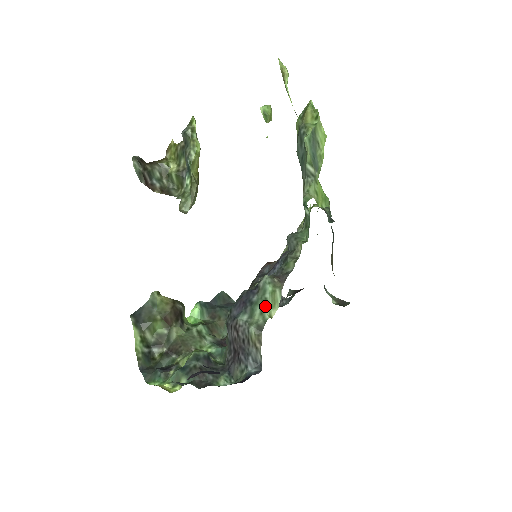
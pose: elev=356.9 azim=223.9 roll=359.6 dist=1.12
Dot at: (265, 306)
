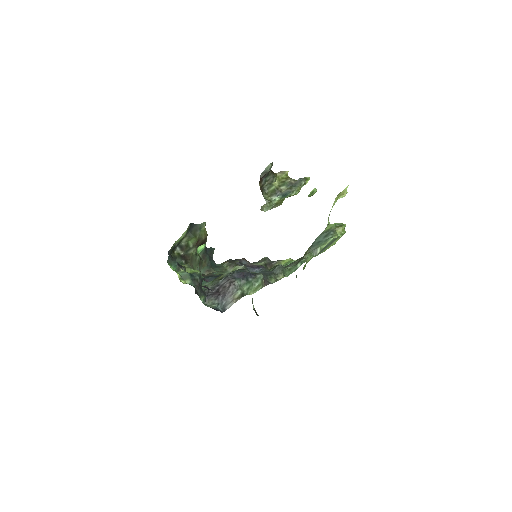
Dot at: (252, 287)
